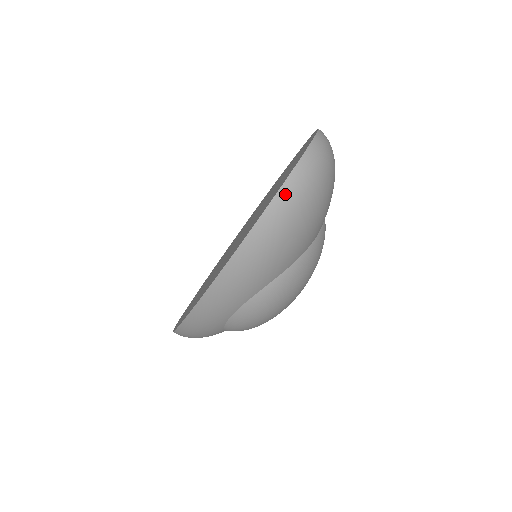
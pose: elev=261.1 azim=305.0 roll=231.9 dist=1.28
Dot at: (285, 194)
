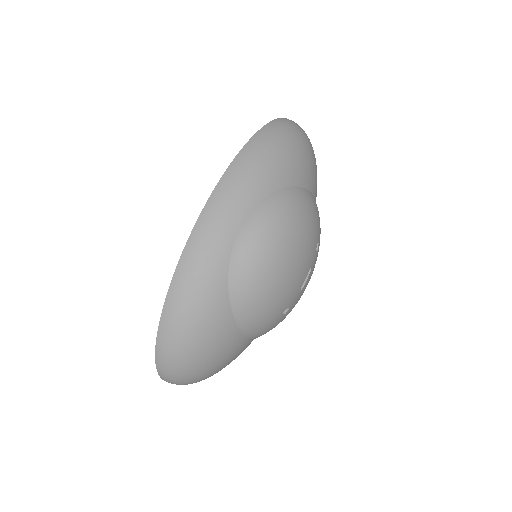
Dot at: (280, 121)
